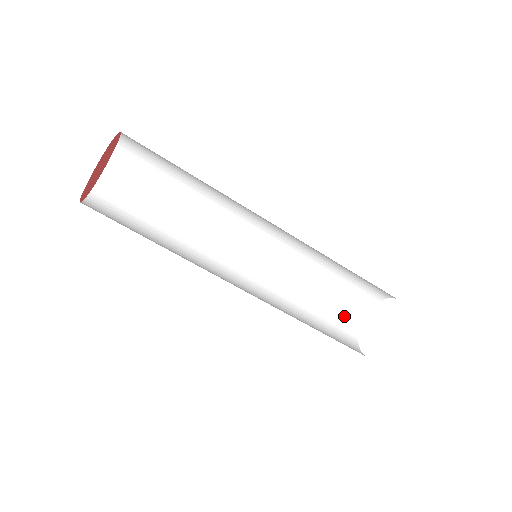
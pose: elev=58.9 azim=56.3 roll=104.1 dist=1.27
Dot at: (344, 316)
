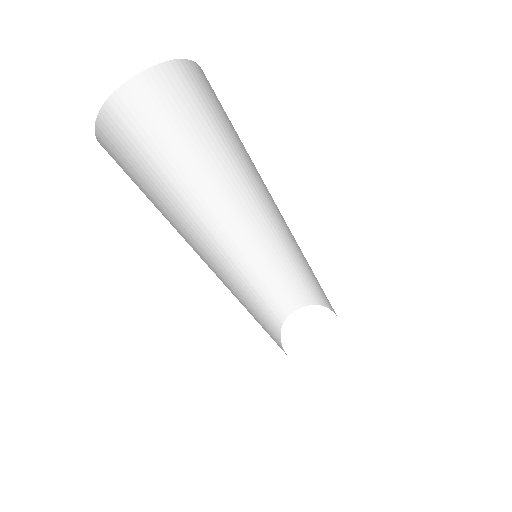
Dot at: (282, 305)
